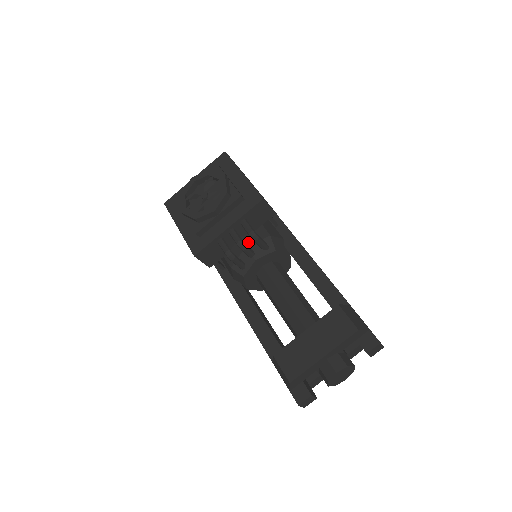
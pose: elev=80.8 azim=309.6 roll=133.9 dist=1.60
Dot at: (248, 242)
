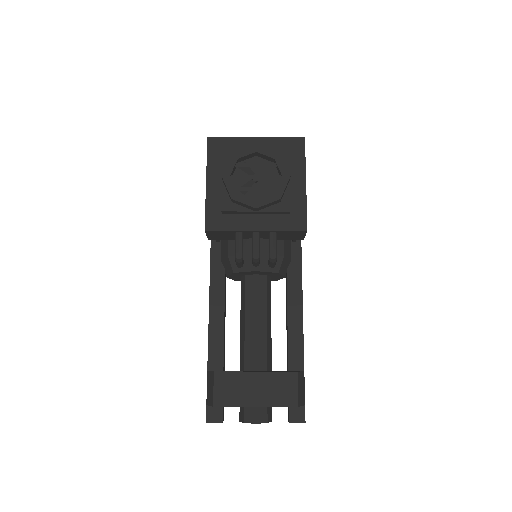
Dot at: (261, 249)
